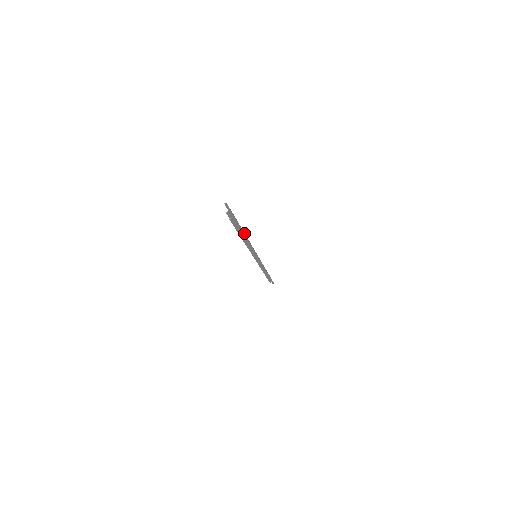
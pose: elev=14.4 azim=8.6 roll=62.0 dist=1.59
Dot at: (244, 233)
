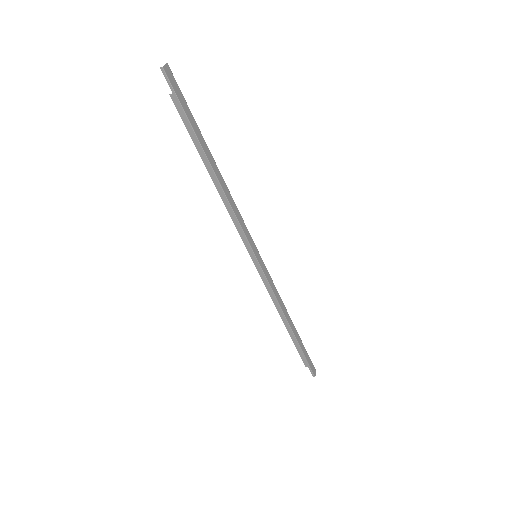
Dot at: (207, 157)
